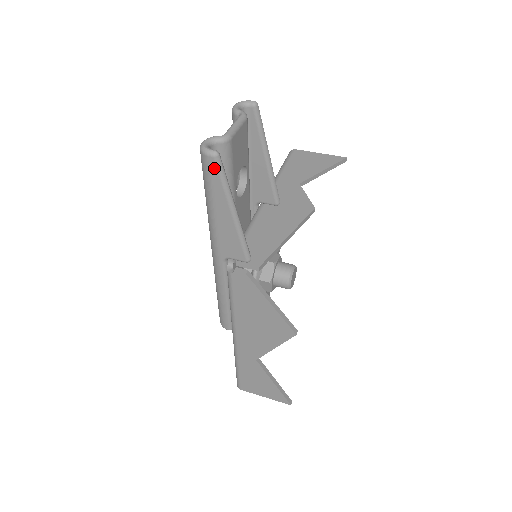
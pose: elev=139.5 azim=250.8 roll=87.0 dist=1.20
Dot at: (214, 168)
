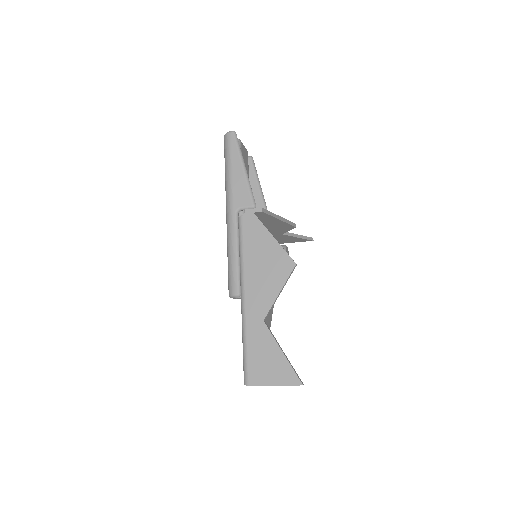
Dot at: (233, 139)
